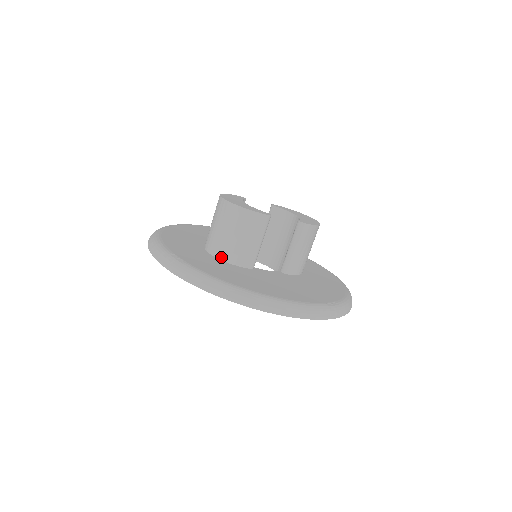
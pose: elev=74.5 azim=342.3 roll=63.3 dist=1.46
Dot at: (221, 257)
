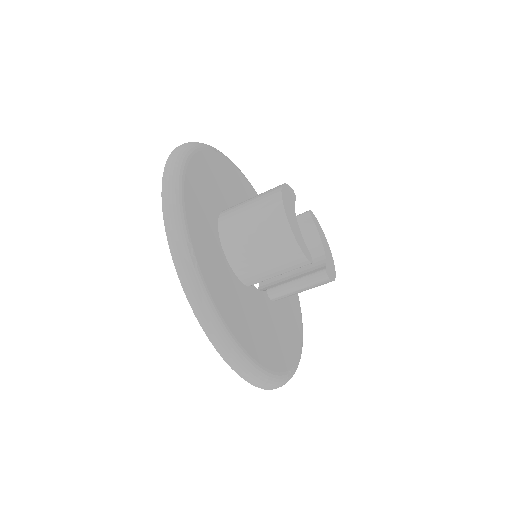
Dot at: (230, 259)
